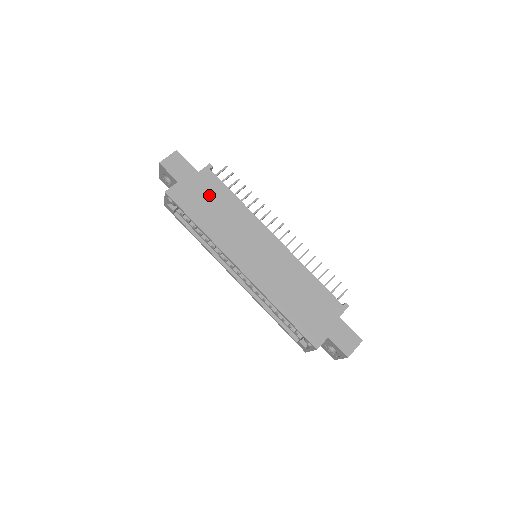
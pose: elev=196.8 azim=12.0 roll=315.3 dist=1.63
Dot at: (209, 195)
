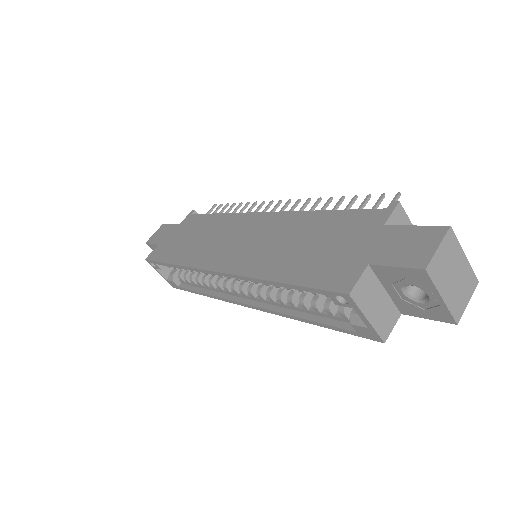
Dot at: (187, 232)
